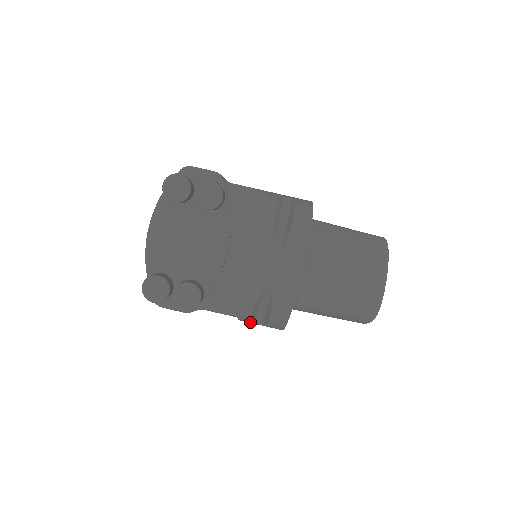
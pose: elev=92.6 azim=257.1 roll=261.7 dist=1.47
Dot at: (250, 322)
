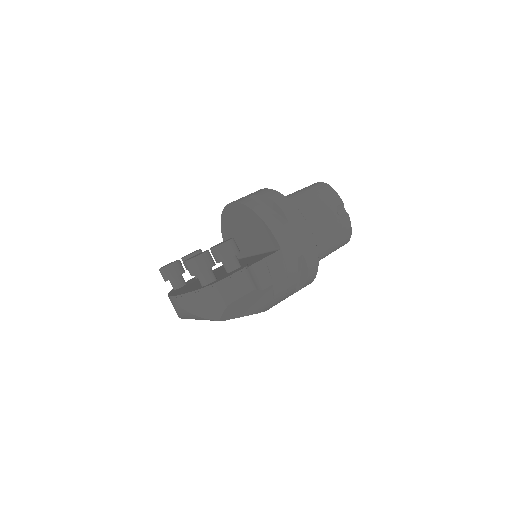
Dot at: (278, 224)
